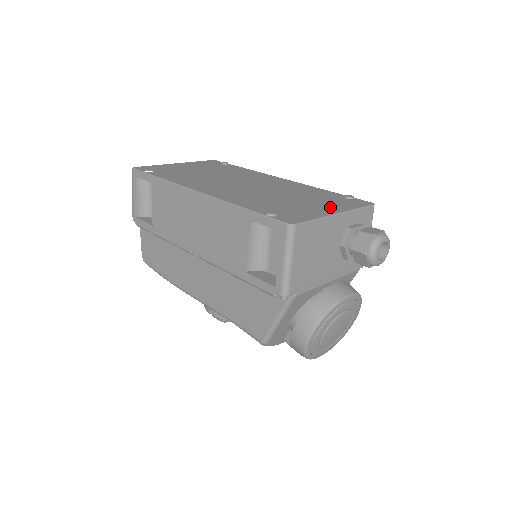
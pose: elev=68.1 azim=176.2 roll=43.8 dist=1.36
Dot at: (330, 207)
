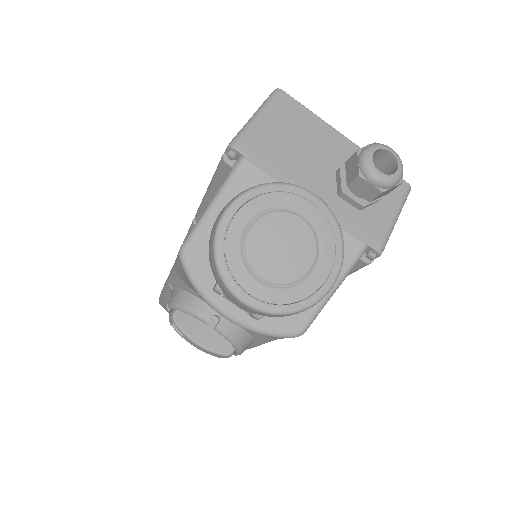
Dot at: occluded
